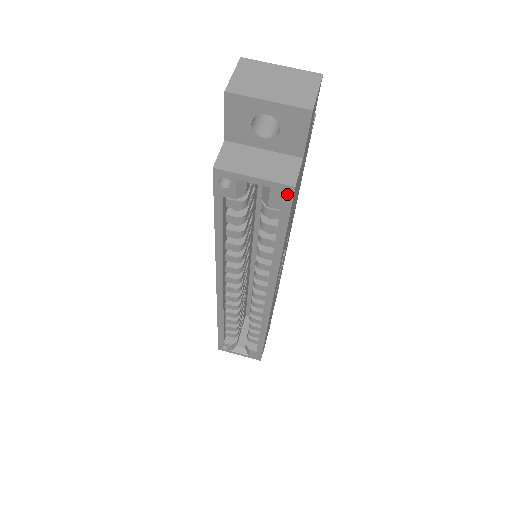
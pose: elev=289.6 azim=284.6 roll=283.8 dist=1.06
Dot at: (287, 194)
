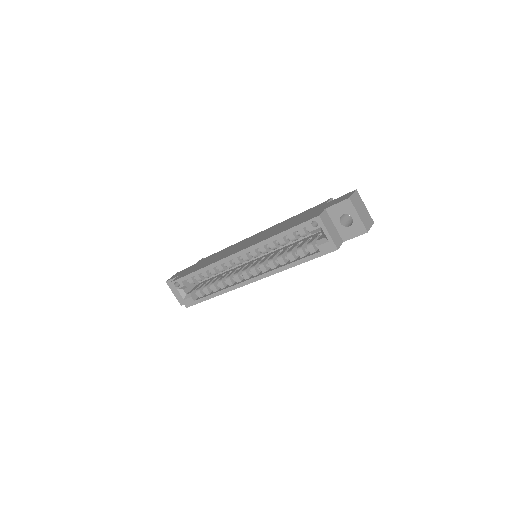
Dot at: (331, 249)
